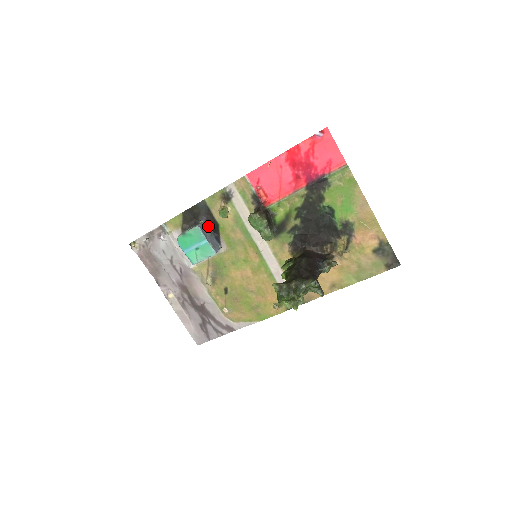
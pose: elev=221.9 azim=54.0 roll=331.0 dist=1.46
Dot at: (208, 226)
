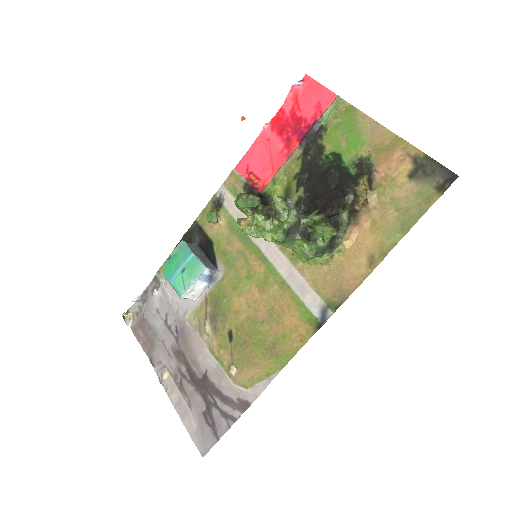
Dot at: (202, 250)
